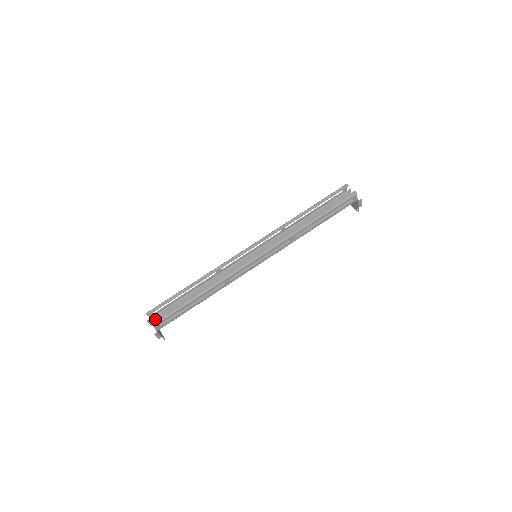
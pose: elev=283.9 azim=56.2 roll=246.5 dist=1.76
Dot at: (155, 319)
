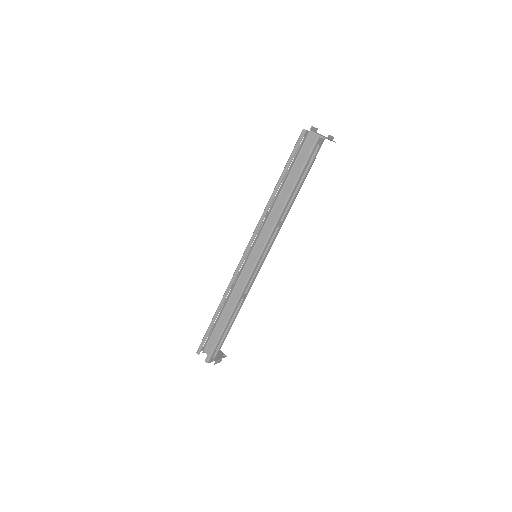
Dot at: (207, 350)
